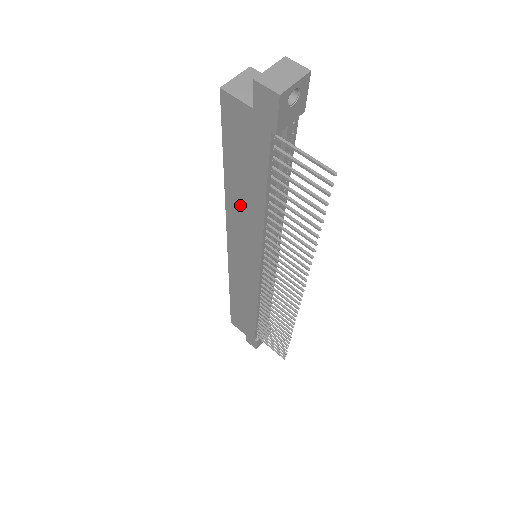
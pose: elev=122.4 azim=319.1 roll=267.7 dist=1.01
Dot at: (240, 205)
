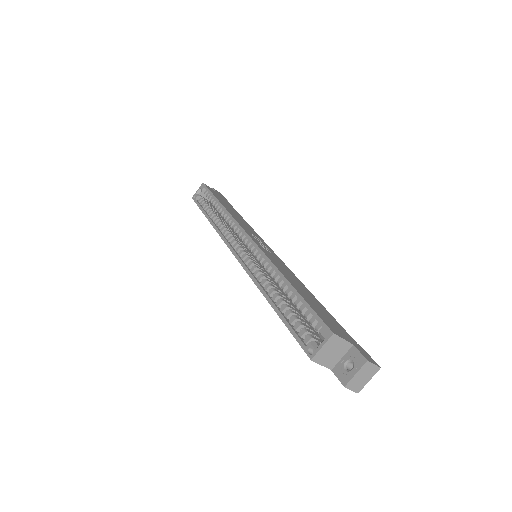
Dot at: occluded
